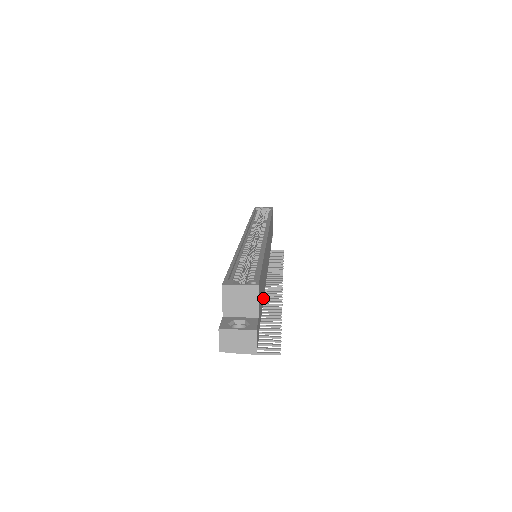
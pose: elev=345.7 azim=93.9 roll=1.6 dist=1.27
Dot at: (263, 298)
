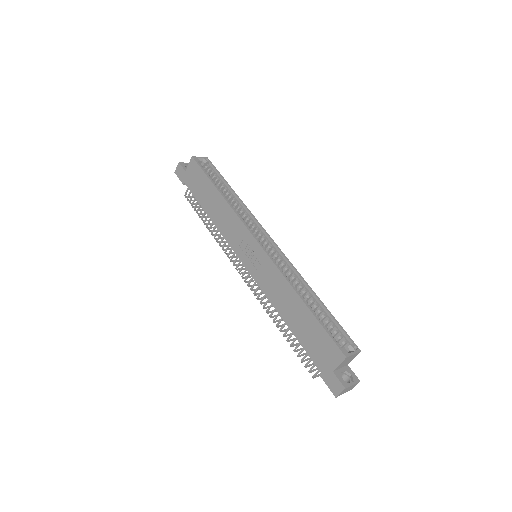
Dot at: occluded
